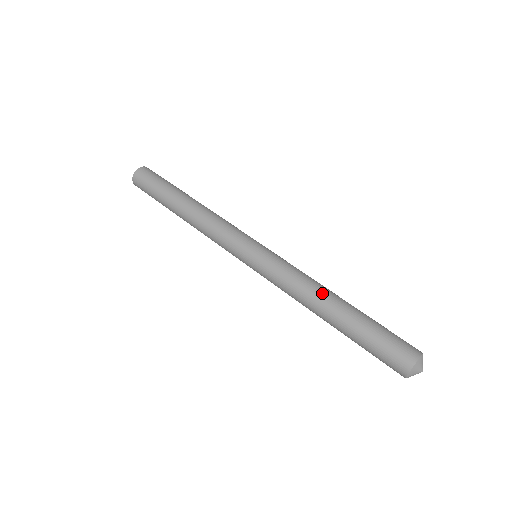
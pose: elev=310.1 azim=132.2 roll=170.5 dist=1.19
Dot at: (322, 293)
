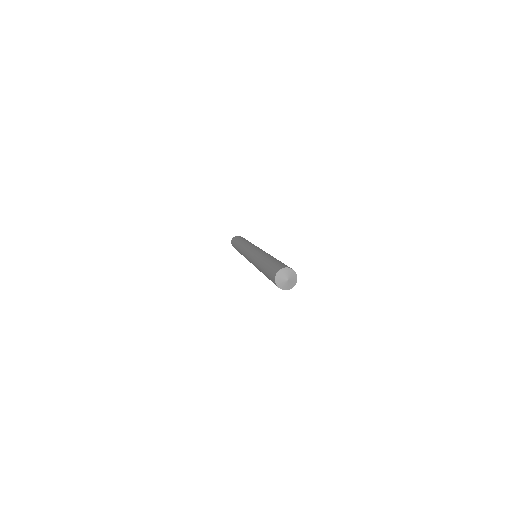
Dot at: (266, 255)
